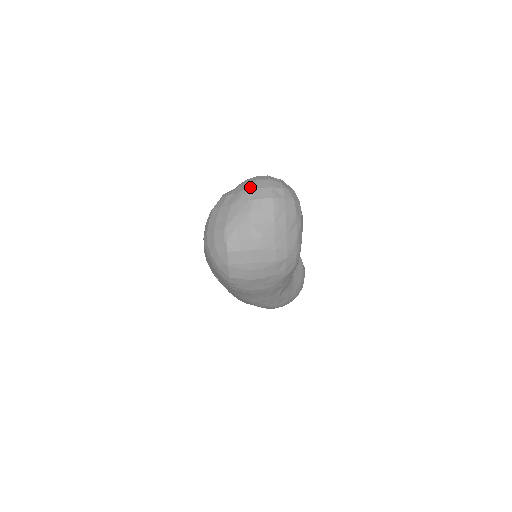
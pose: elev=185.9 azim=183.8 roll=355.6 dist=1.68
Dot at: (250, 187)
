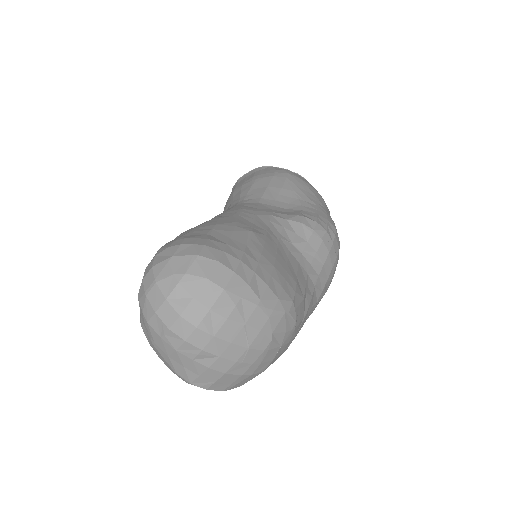
Dot at: (146, 316)
